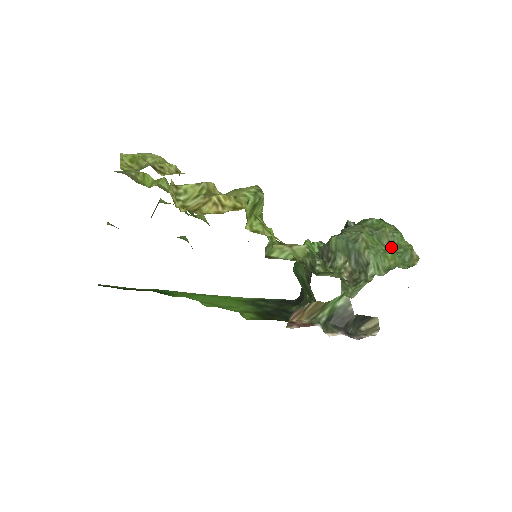
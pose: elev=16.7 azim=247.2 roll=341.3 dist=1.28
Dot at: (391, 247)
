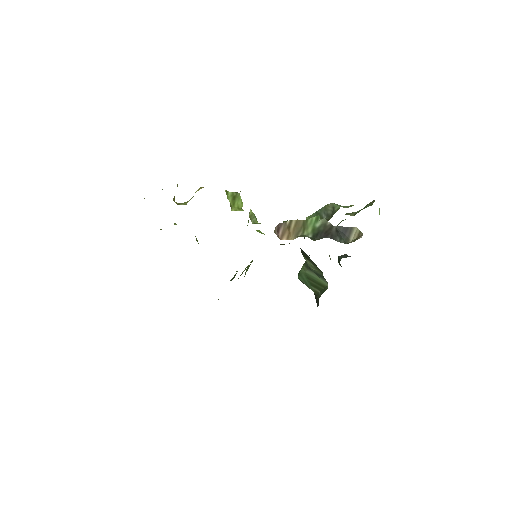
Dot at: occluded
